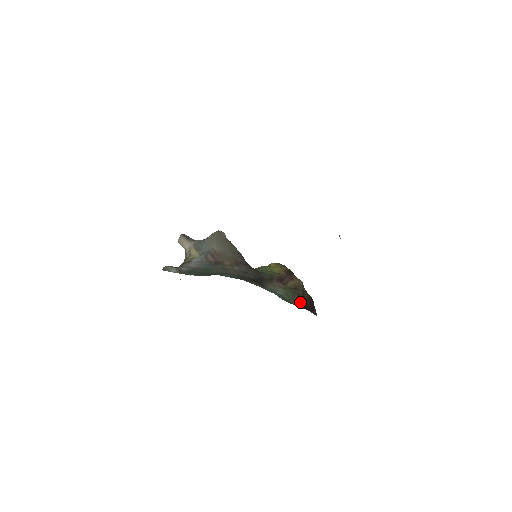
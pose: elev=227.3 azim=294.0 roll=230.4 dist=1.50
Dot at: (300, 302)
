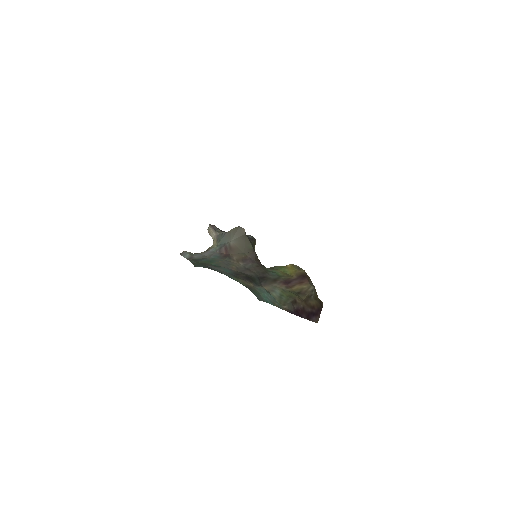
Dot at: (292, 307)
